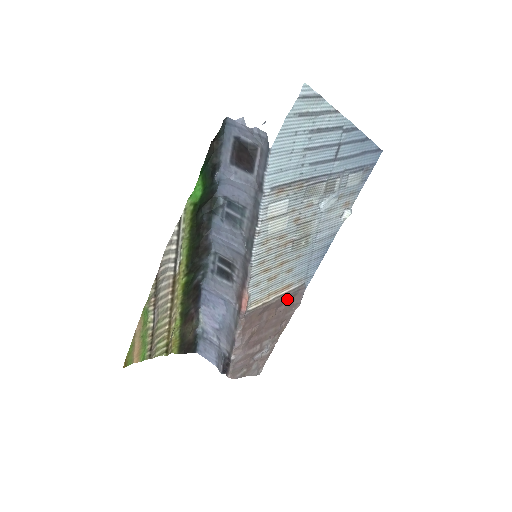
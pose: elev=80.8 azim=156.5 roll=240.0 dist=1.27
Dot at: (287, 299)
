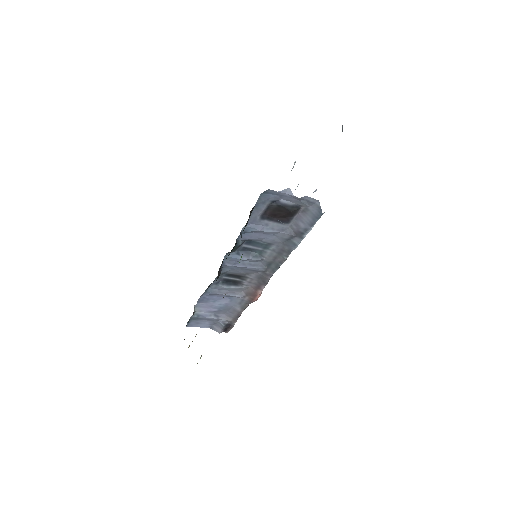
Dot at: occluded
